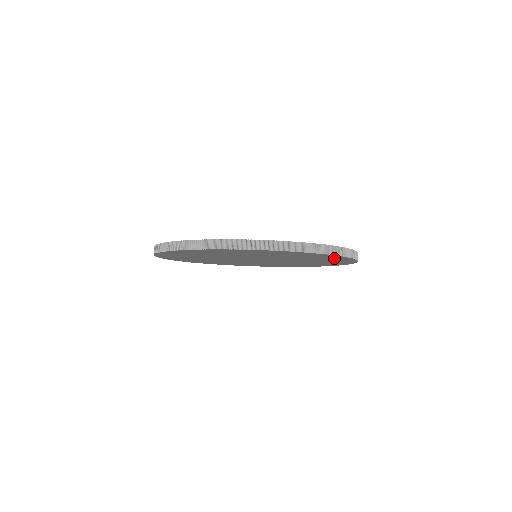
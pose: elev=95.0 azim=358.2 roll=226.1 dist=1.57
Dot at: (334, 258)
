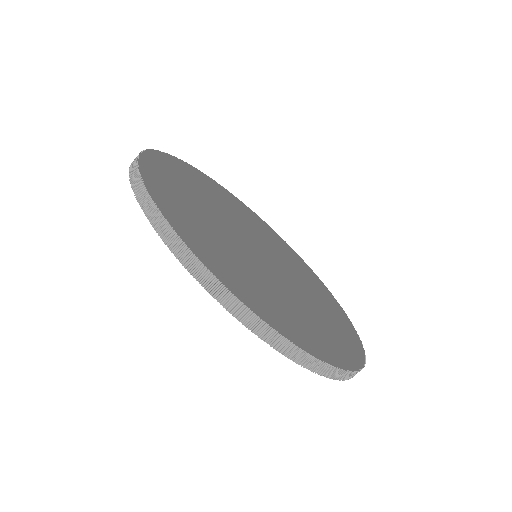
Dot at: occluded
